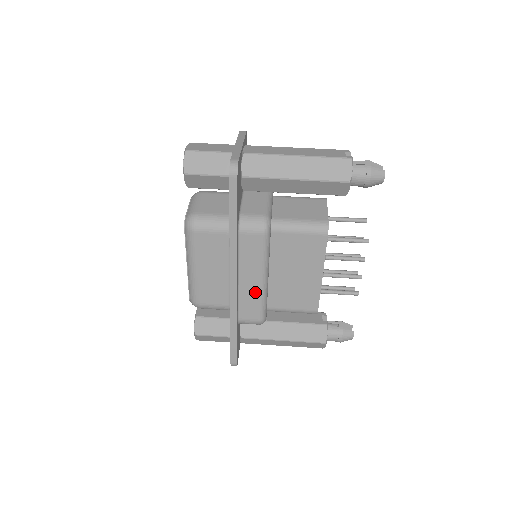
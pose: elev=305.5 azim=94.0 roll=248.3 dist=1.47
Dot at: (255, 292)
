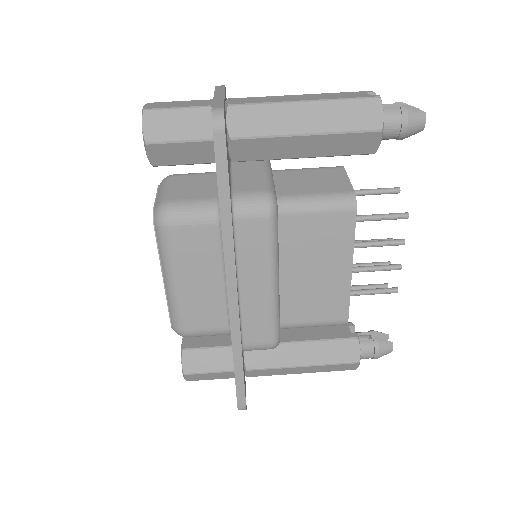
Dot at: (263, 304)
